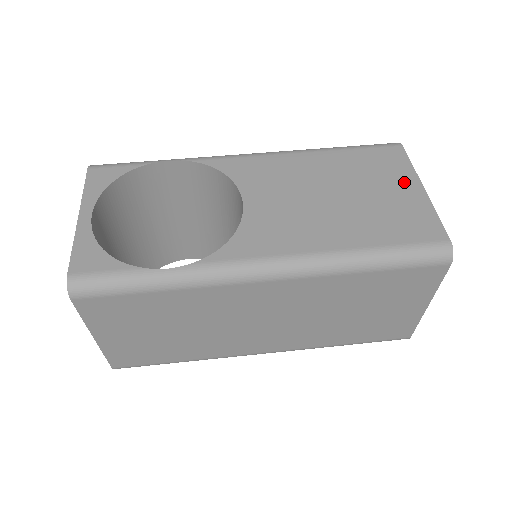
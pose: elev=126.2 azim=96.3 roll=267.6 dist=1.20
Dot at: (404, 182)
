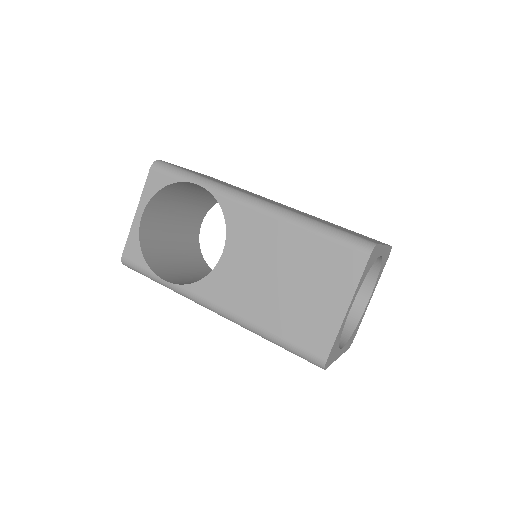
Dot at: (338, 295)
